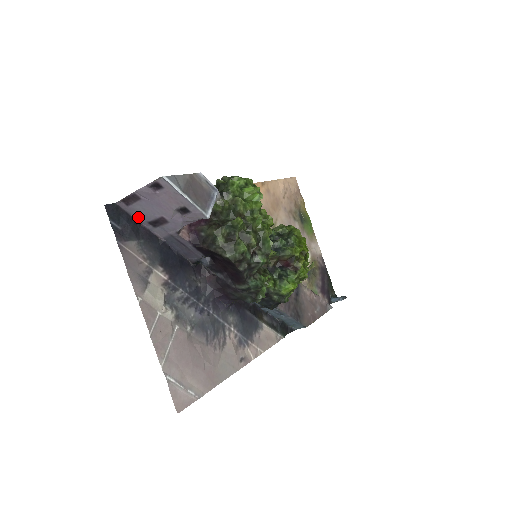
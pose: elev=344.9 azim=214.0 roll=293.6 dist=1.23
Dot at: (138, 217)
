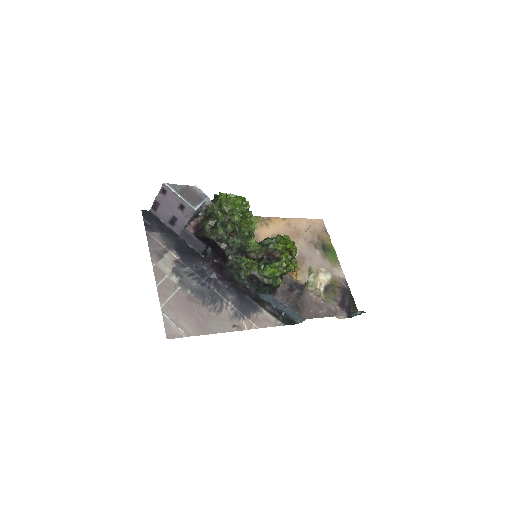
Dot at: (163, 219)
